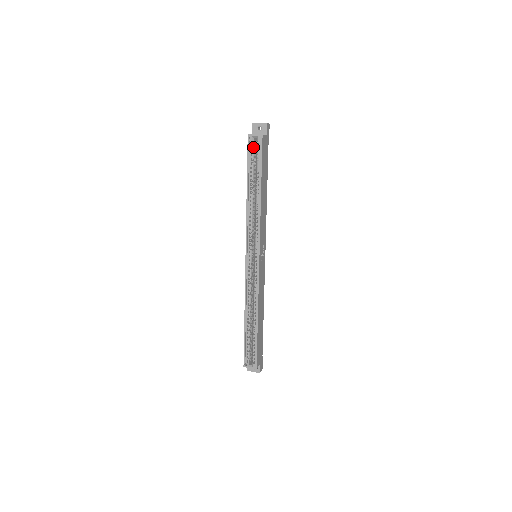
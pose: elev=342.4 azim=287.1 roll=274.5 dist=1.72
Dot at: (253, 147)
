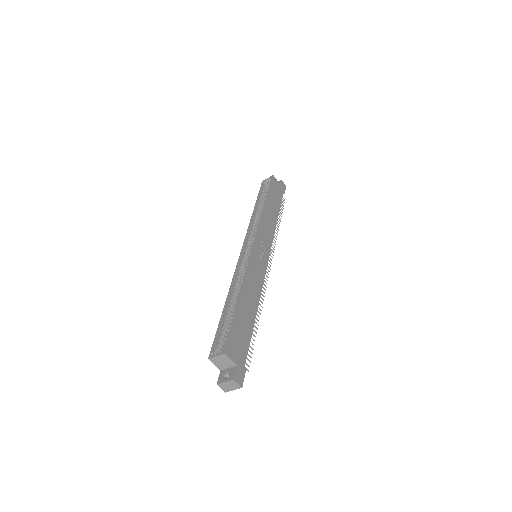
Dot at: (266, 186)
